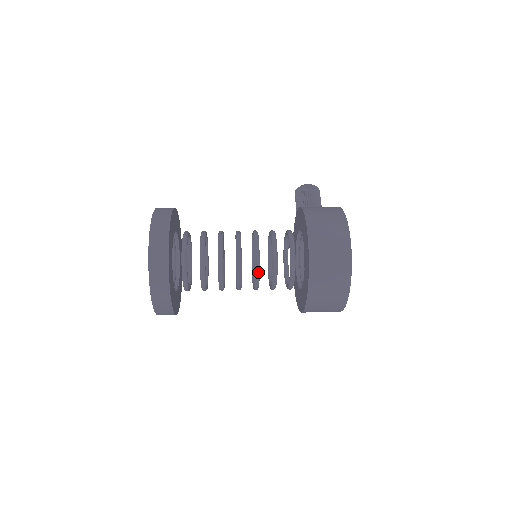
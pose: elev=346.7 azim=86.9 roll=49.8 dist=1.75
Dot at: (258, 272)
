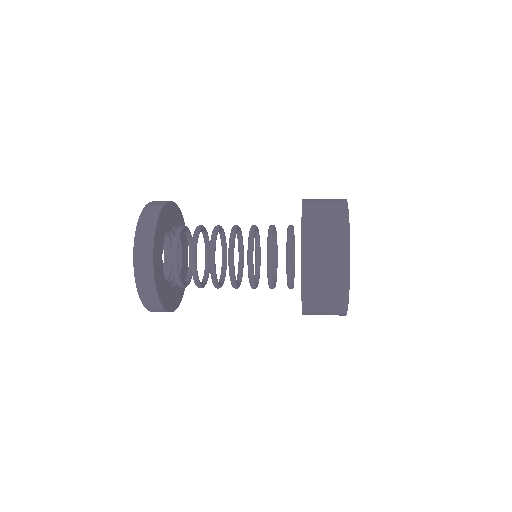
Dot at: (251, 244)
